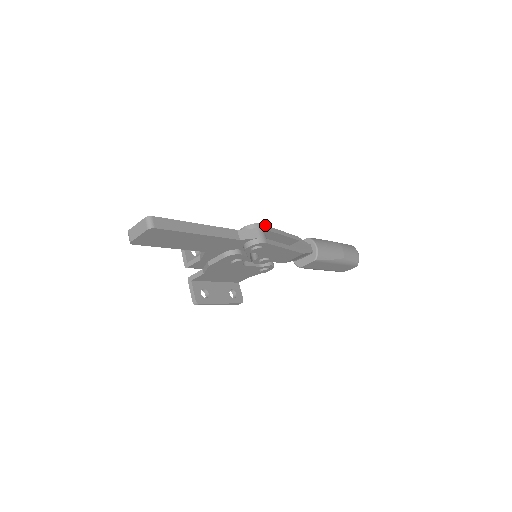
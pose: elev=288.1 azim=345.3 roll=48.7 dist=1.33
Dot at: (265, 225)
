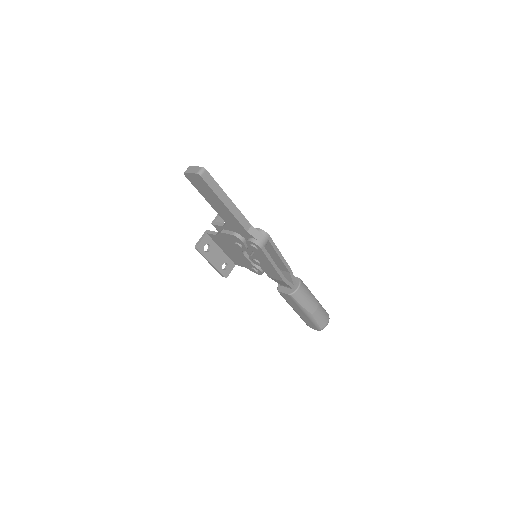
Dot at: occluded
